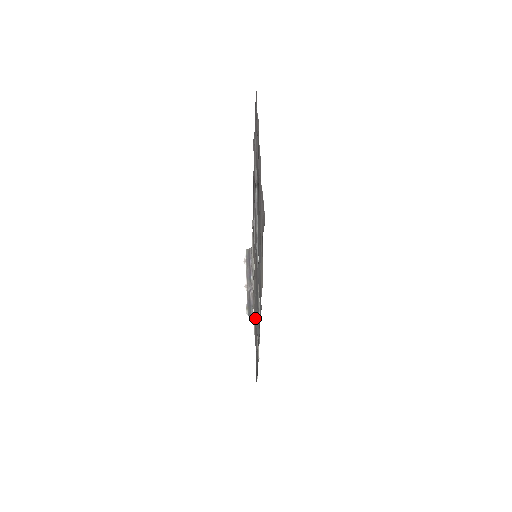
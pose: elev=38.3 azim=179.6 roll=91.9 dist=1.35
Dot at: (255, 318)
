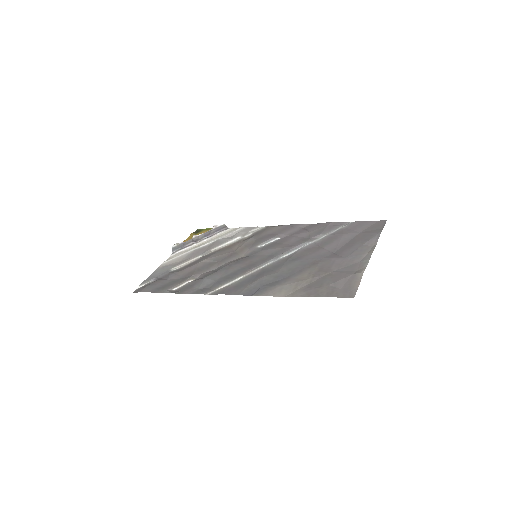
Dot at: (198, 269)
